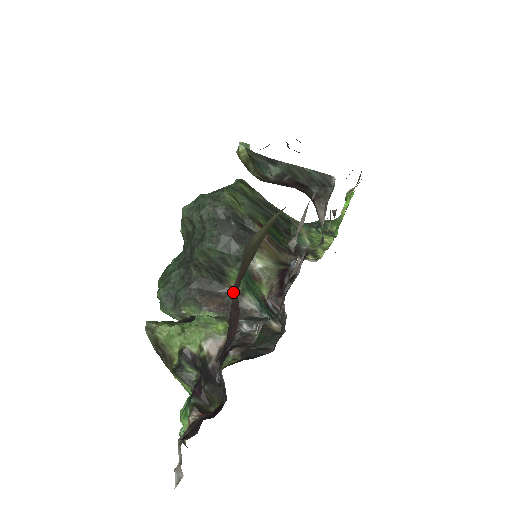
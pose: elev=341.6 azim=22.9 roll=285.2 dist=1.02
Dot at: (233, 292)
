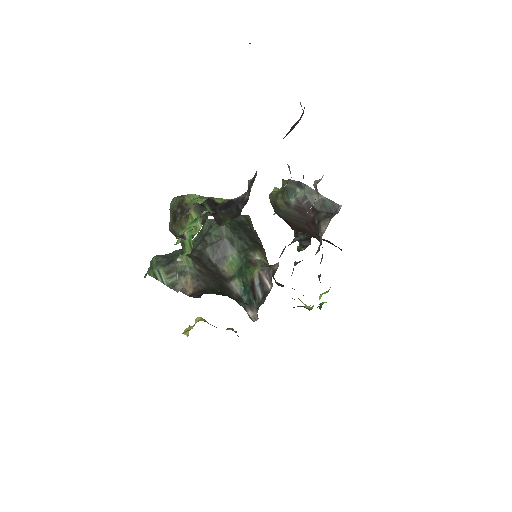
Dot at: (295, 123)
